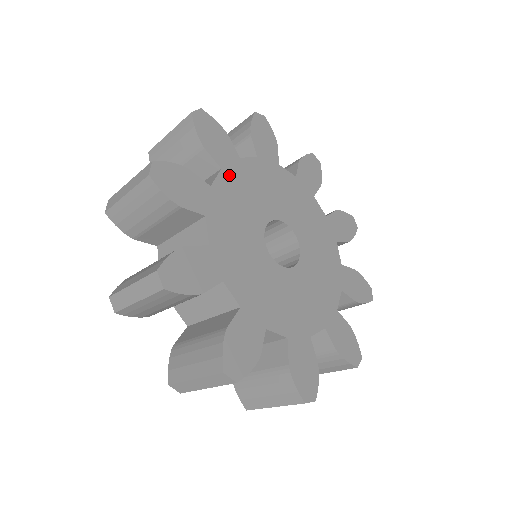
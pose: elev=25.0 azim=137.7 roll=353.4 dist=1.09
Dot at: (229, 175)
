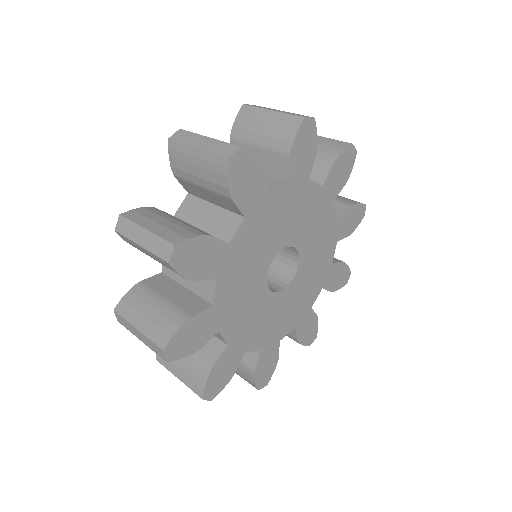
Dot at: (225, 274)
